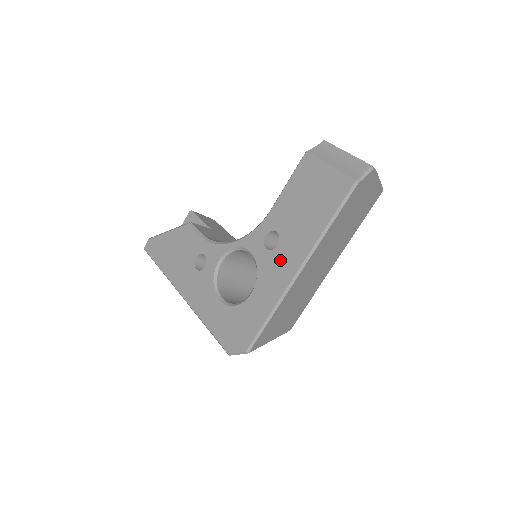
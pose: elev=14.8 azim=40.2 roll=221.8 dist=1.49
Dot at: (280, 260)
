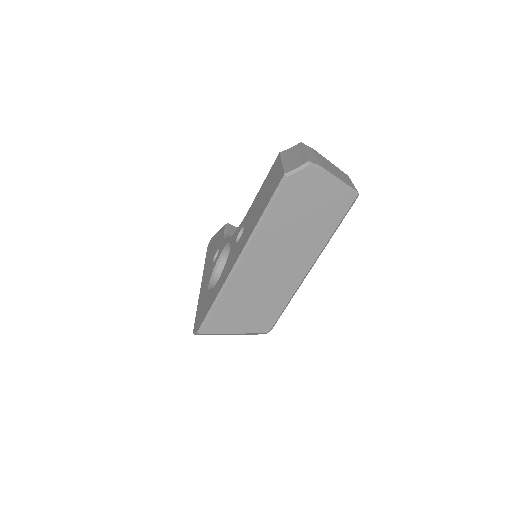
Dot at: (235, 251)
